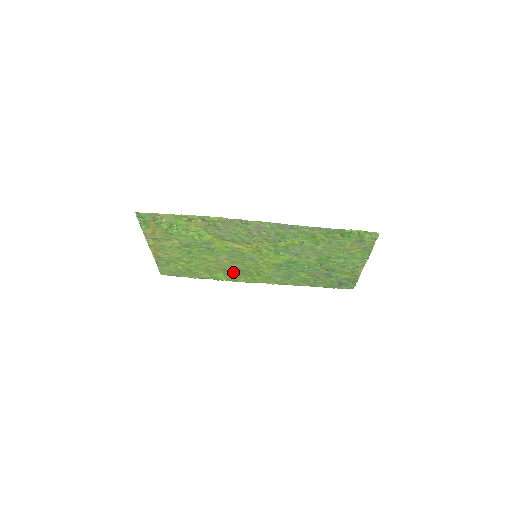
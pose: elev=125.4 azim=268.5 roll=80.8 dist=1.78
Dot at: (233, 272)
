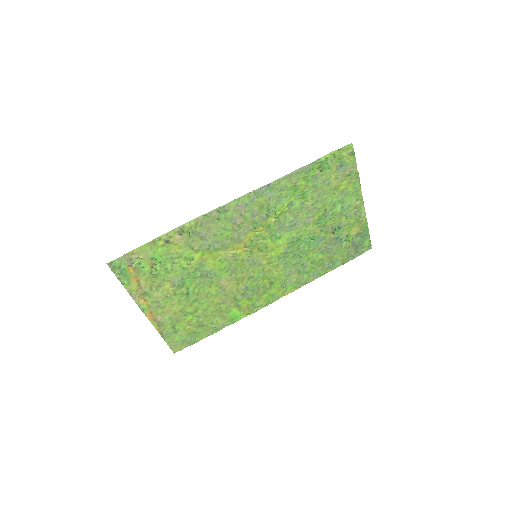
Dot at: (245, 298)
